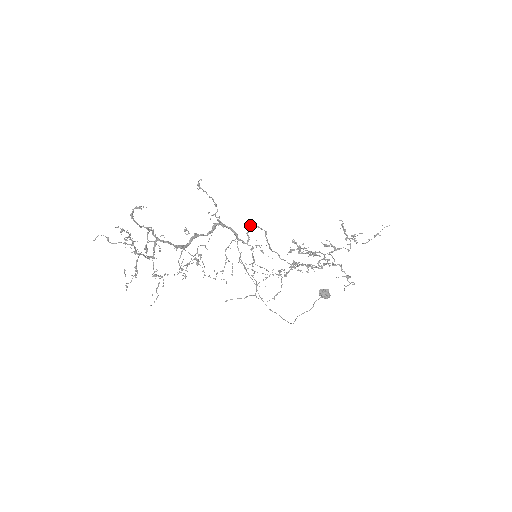
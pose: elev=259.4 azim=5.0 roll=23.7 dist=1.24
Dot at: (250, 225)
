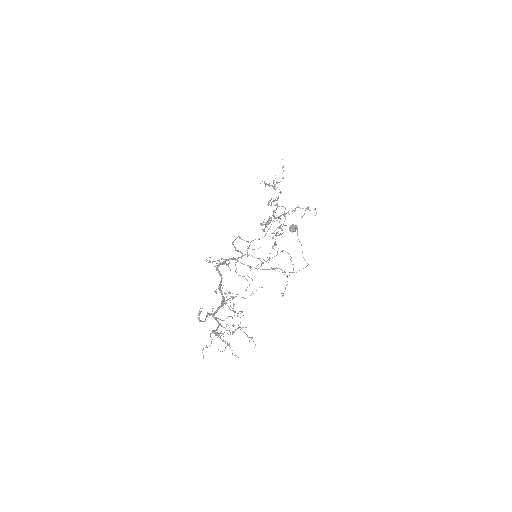
Dot at: occluded
